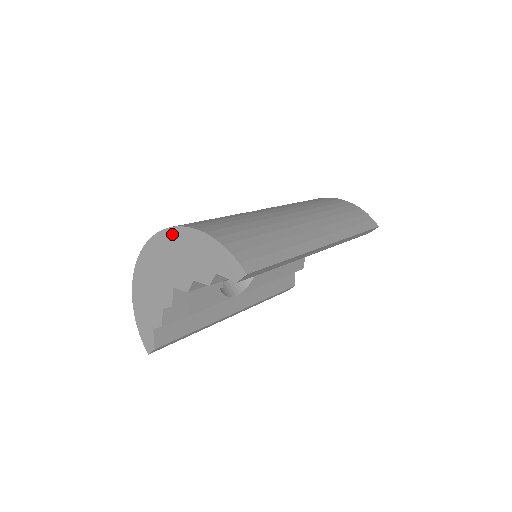
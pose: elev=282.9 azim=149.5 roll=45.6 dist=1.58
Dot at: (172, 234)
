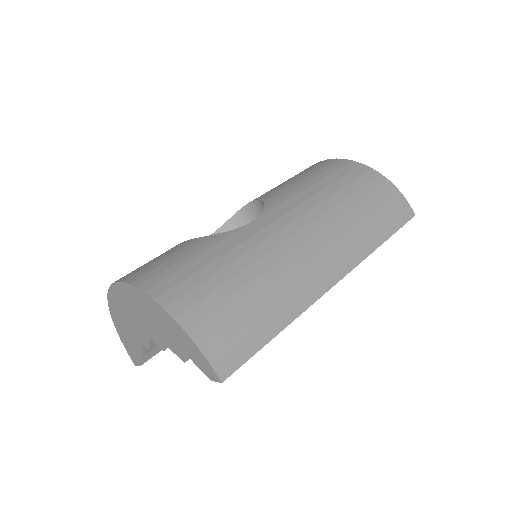
Dot at: (139, 295)
